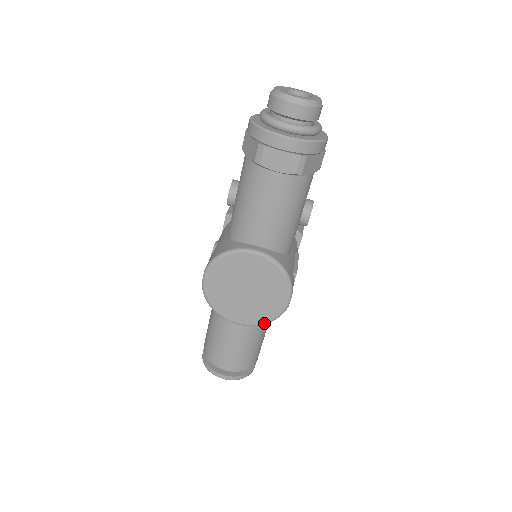
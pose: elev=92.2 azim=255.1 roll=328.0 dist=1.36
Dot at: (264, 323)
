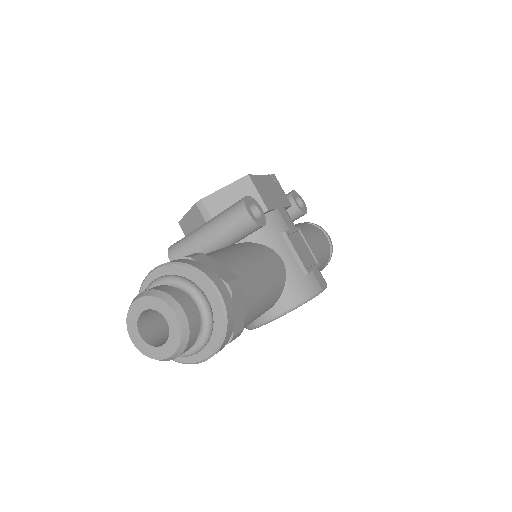
Dot at: occluded
